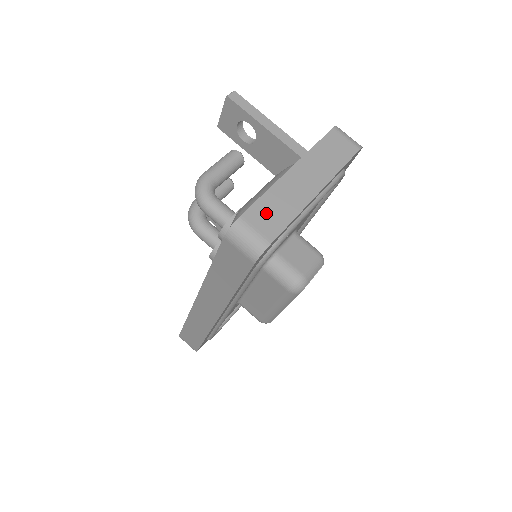
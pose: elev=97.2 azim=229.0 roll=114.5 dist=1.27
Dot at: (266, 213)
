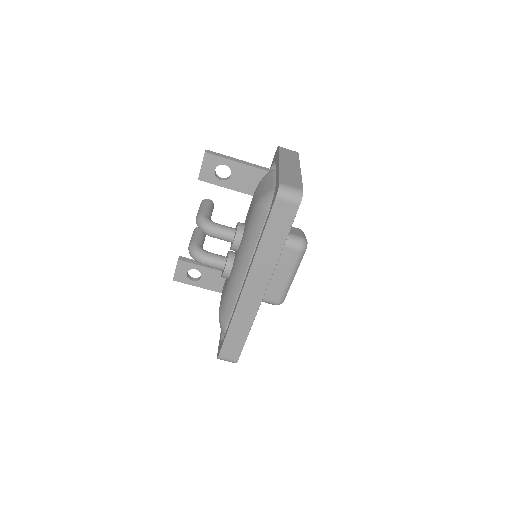
Dot at: (288, 180)
